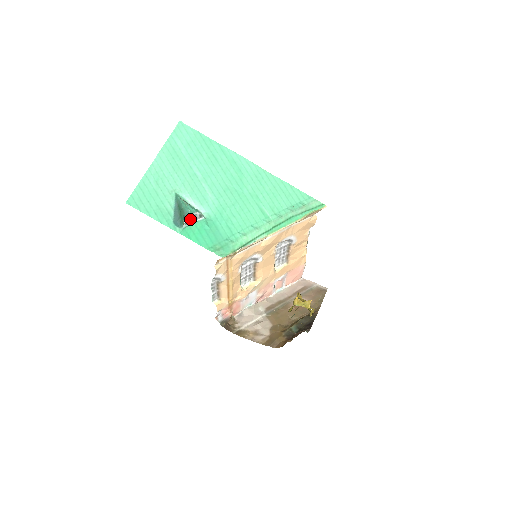
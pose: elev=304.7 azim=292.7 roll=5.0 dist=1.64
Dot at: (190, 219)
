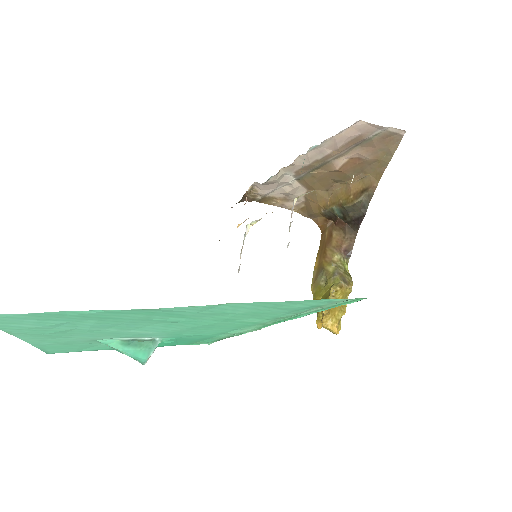
Dot at: occluded
